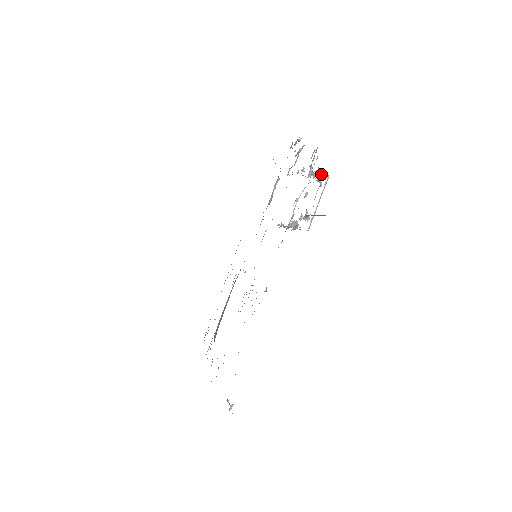
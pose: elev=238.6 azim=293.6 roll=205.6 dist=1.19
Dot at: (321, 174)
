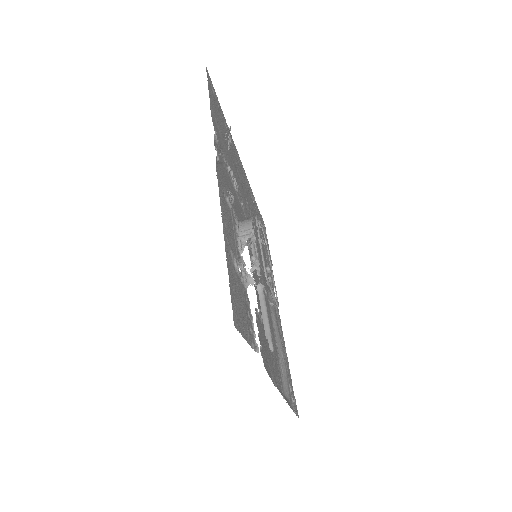
Dot at: (258, 274)
